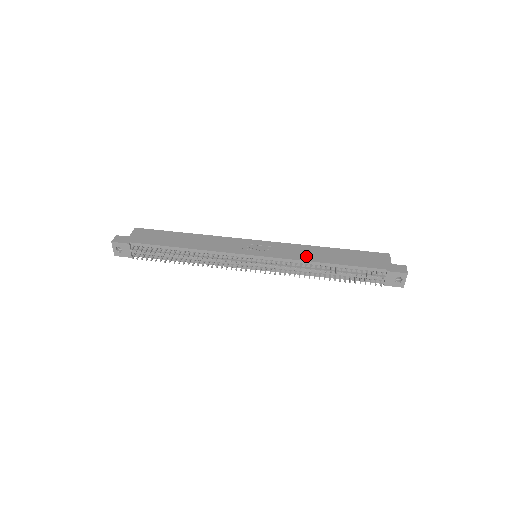
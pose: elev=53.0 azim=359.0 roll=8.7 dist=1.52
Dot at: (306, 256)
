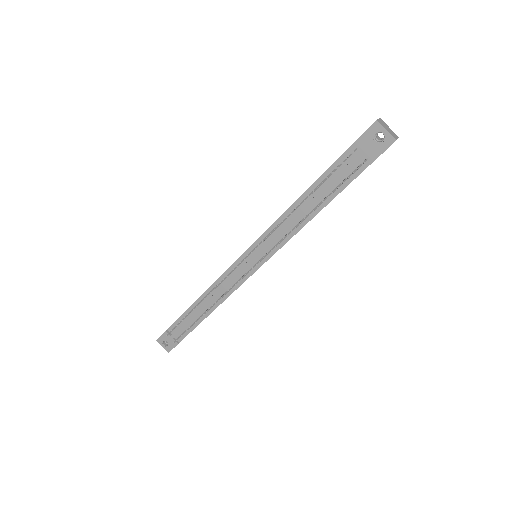
Dot at: occluded
